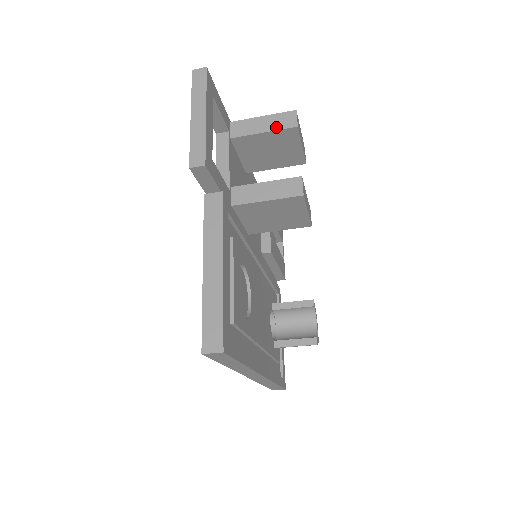
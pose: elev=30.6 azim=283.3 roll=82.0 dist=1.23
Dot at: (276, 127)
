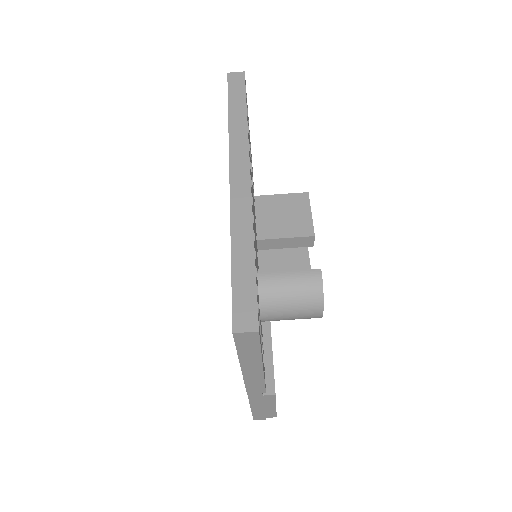
Dot at: occluded
